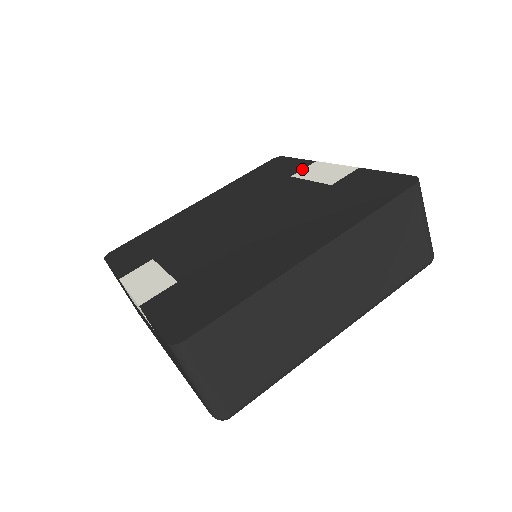
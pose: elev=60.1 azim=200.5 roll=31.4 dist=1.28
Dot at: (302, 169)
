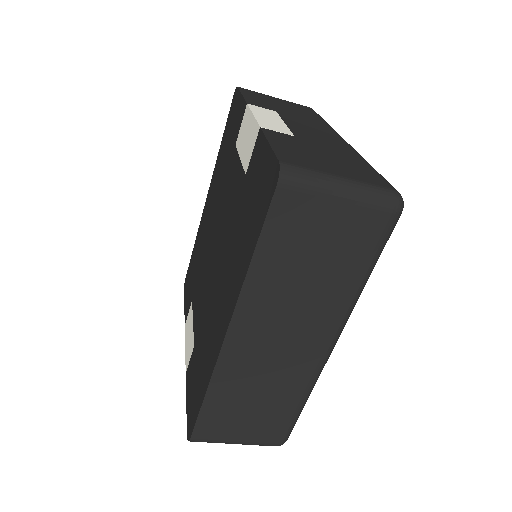
Dot at: (240, 127)
